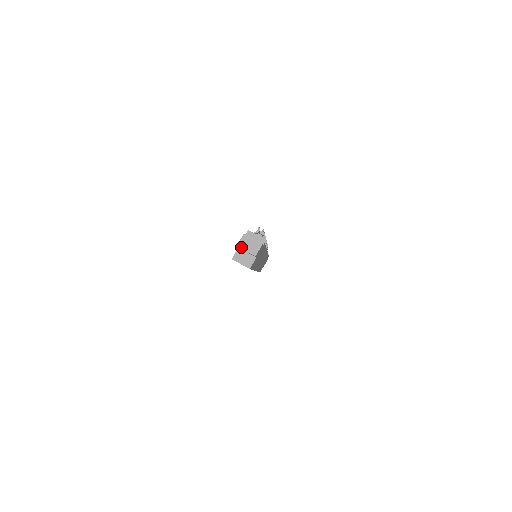
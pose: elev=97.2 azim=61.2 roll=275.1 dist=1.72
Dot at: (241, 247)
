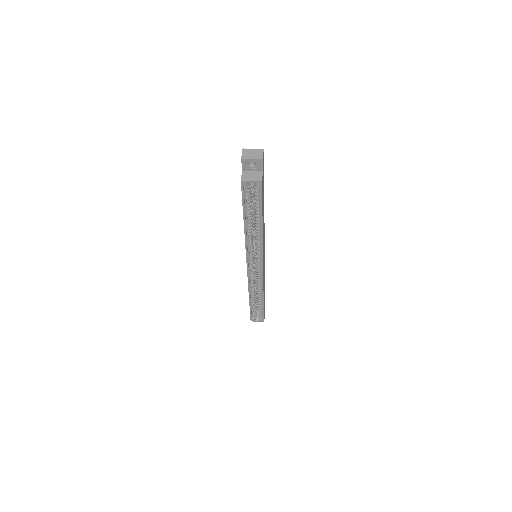
Dot at: (245, 158)
